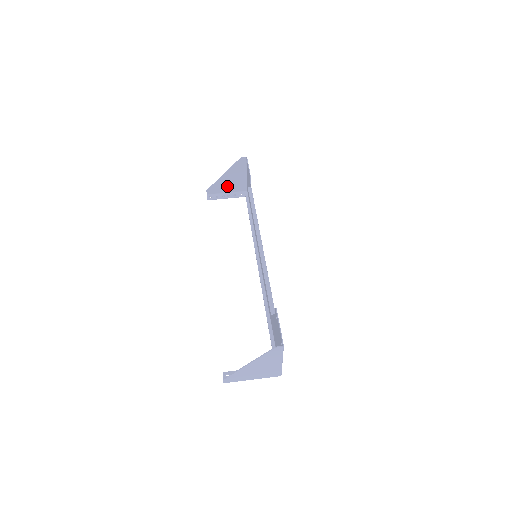
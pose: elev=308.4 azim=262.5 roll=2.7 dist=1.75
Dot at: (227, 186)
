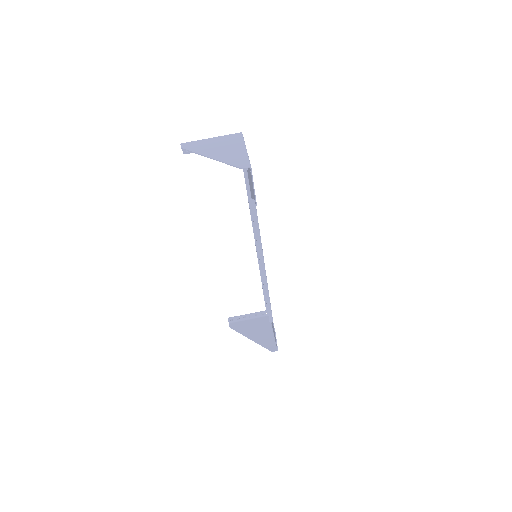
Dot at: (213, 145)
